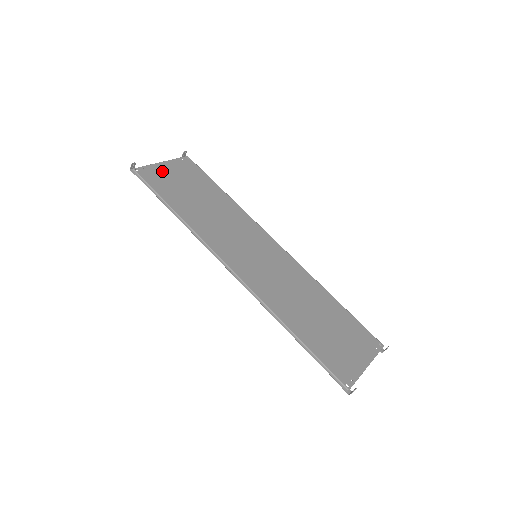
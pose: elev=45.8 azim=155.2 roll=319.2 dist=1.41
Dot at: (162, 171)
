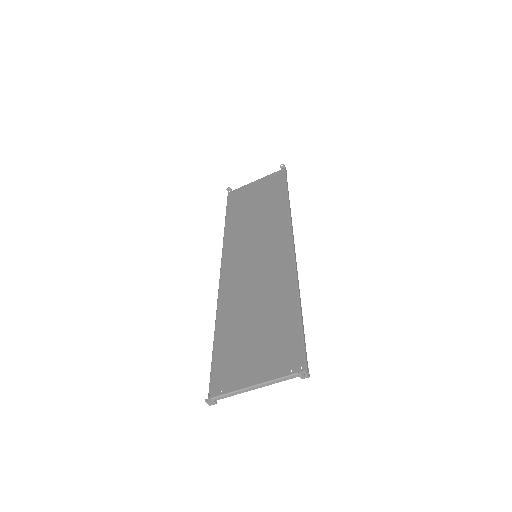
Dot at: (248, 189)
